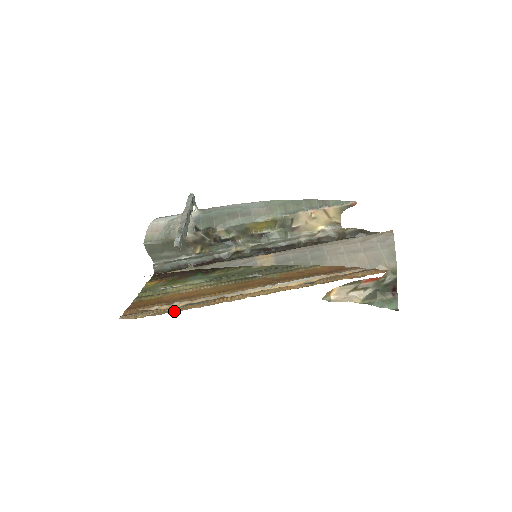
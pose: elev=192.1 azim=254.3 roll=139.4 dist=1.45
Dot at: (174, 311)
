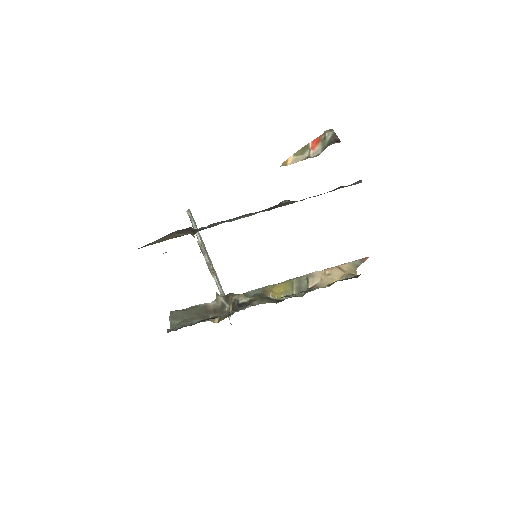
Dot at: occluded
